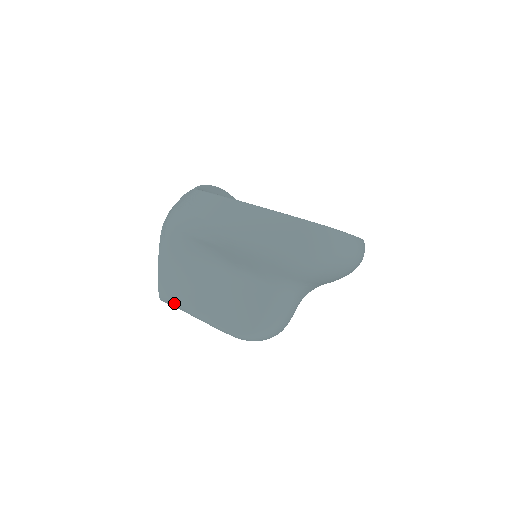
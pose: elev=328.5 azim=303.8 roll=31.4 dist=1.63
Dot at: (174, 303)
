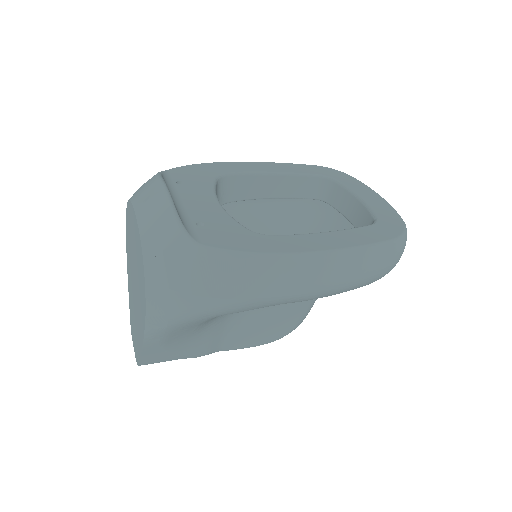
Dot at: occluded
